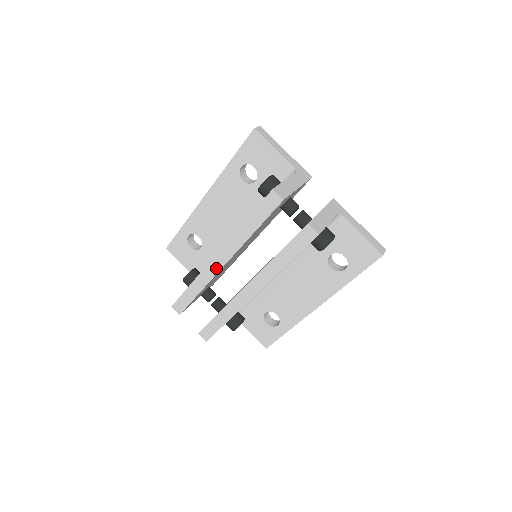
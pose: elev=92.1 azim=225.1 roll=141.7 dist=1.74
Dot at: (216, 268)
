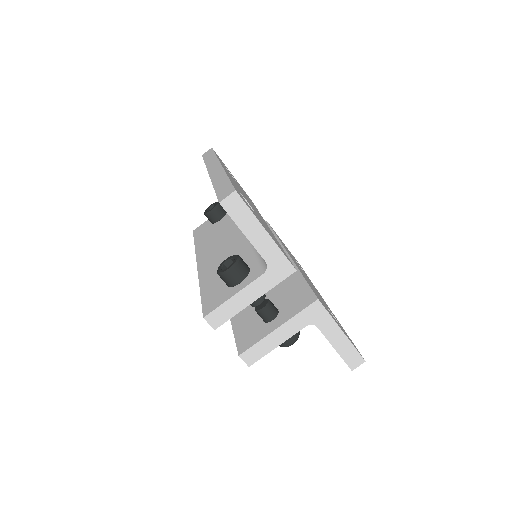
Dot at: occluded
